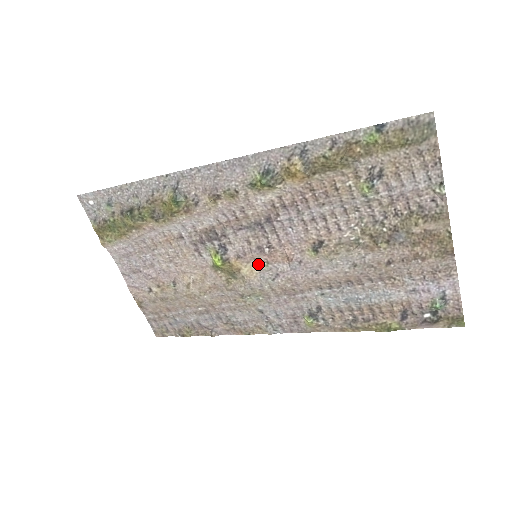
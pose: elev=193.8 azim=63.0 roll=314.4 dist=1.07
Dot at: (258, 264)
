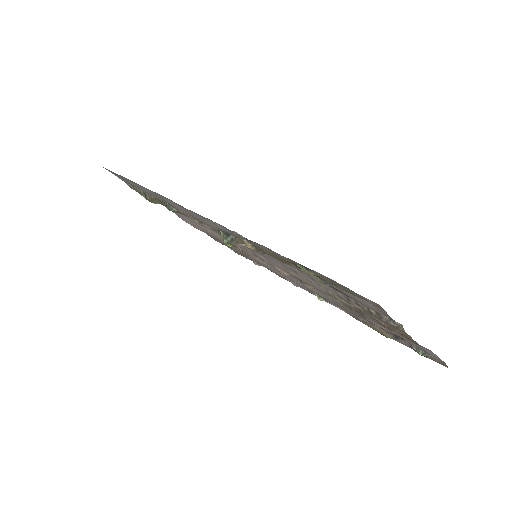
Dot at: occluded
